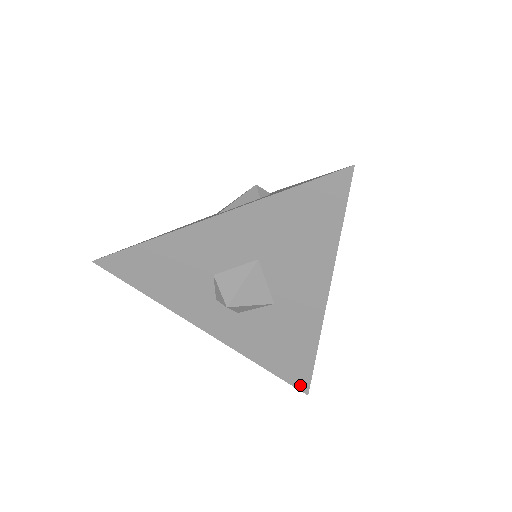
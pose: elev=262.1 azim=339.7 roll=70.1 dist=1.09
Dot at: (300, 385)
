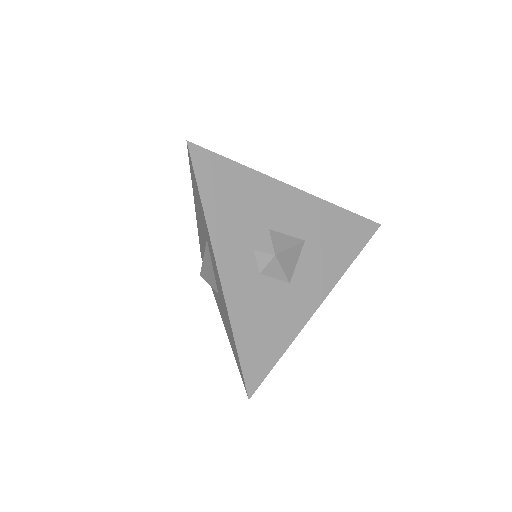
Dot at: (251, 382)
